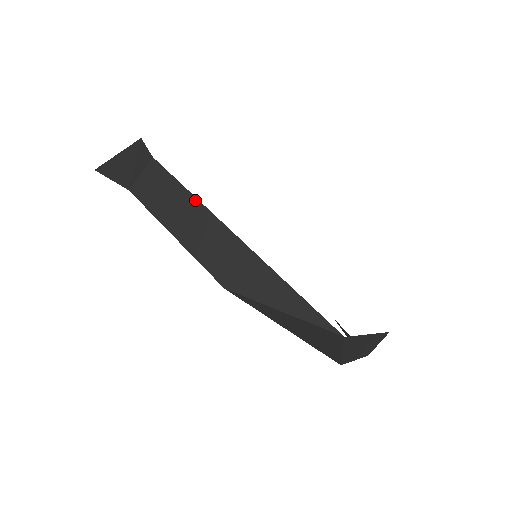
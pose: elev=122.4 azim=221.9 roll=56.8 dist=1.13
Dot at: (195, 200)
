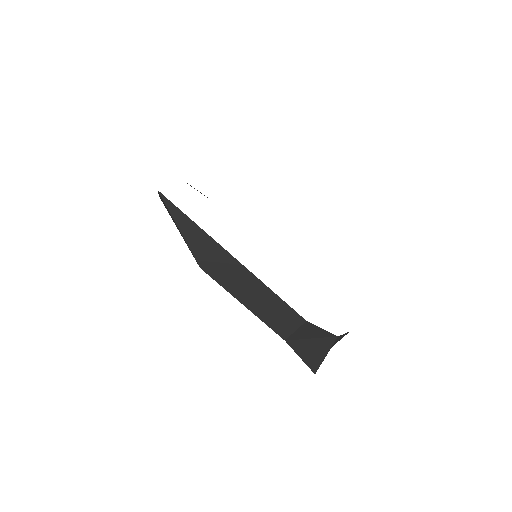
Dot at: occluded
